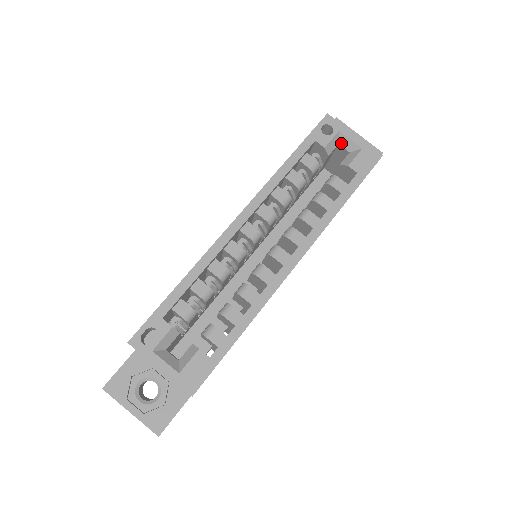
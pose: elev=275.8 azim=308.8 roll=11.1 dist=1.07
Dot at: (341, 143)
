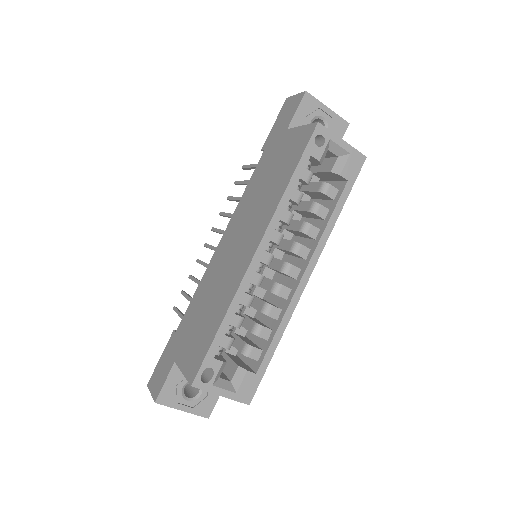
Dot at: (331, 149)
